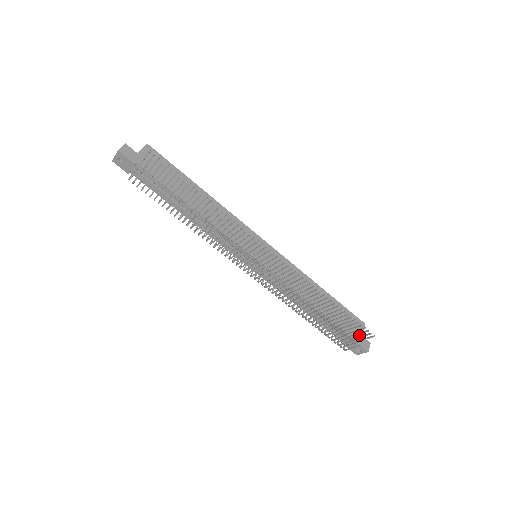
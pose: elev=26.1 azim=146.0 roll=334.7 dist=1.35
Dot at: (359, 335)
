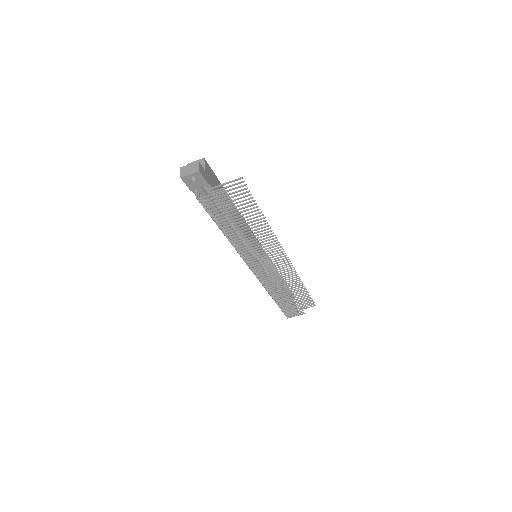
Dot at: occluded
